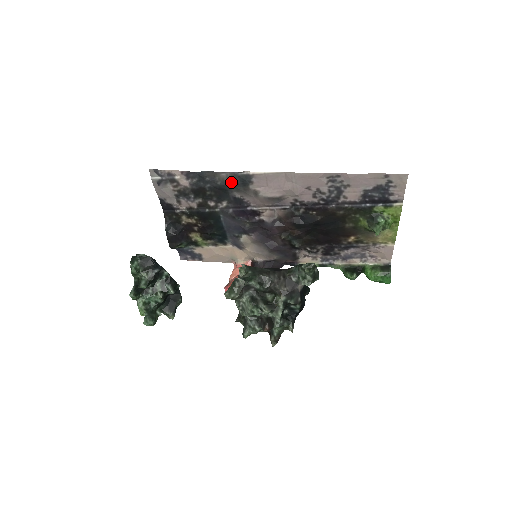
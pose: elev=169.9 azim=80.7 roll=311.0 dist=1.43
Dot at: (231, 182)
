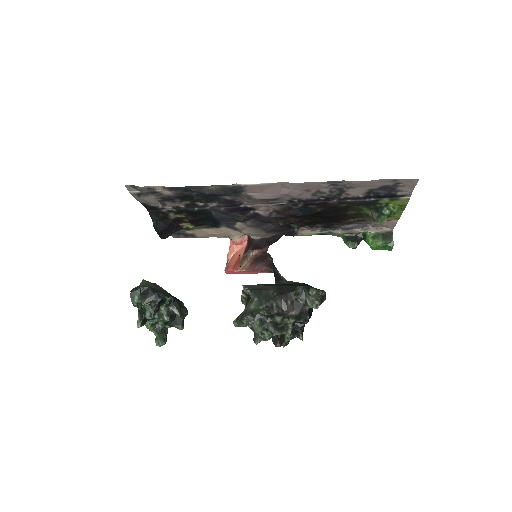
Dot at: (221, 192)
